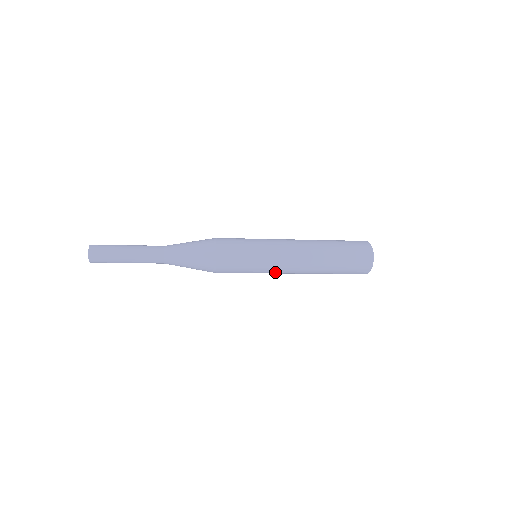
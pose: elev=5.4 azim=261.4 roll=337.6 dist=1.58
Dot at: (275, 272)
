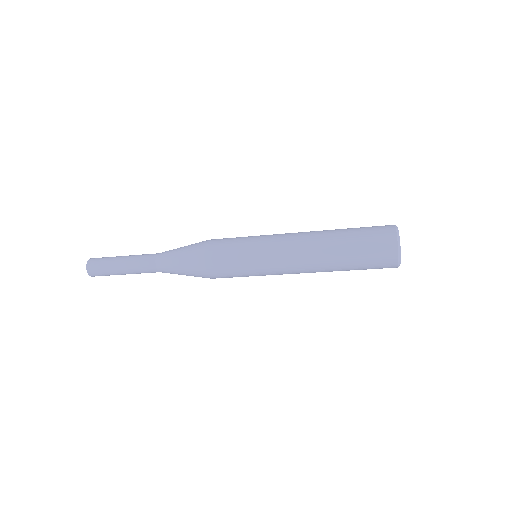
Dot at: occluded
